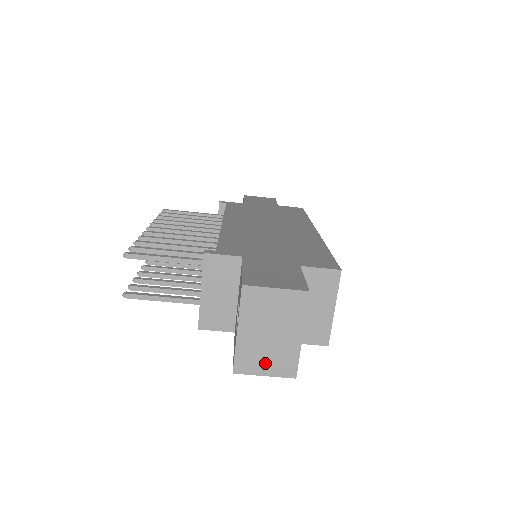
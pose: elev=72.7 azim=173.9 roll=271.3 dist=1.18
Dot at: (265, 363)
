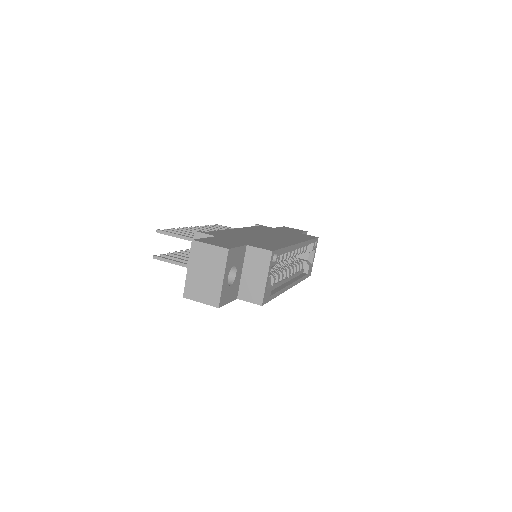
Dot at: (201, 294)
